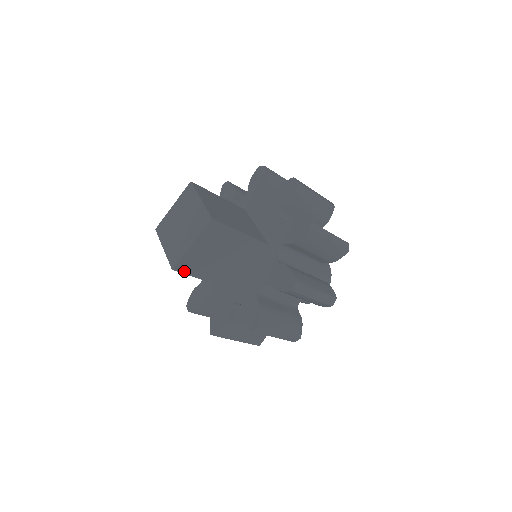
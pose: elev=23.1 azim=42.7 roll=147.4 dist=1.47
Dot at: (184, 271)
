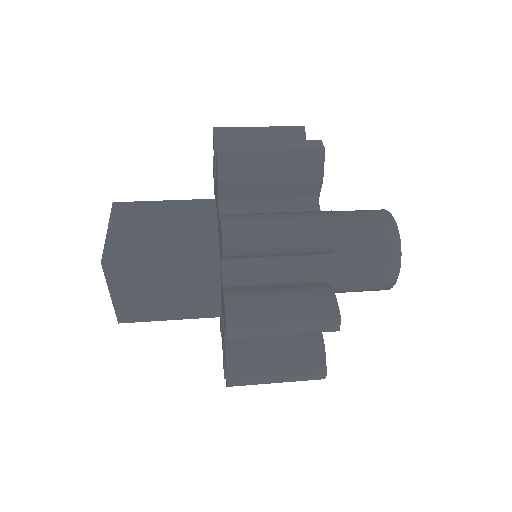
Dot at: (135, 320)
